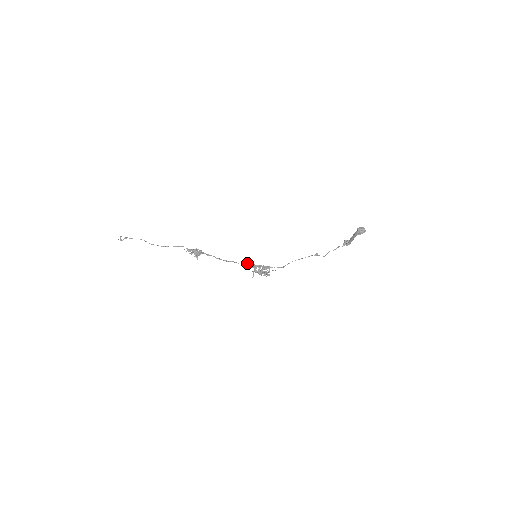
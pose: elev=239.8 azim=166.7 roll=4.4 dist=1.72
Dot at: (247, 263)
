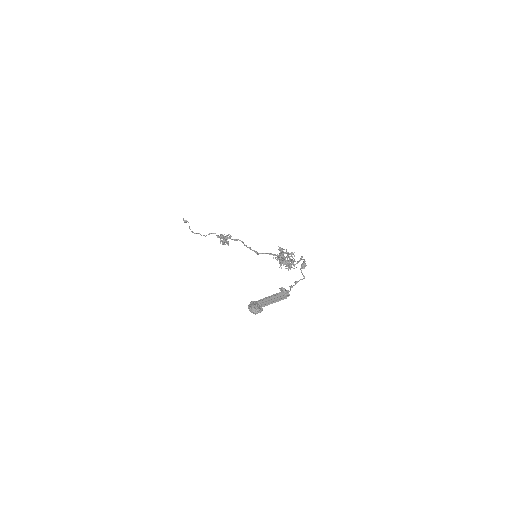
Dot at: (265, 253)
